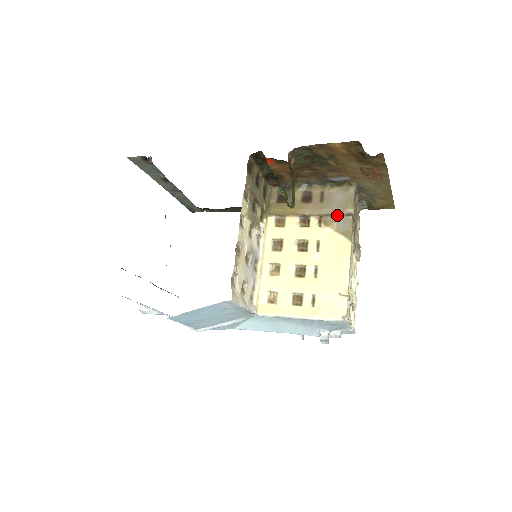
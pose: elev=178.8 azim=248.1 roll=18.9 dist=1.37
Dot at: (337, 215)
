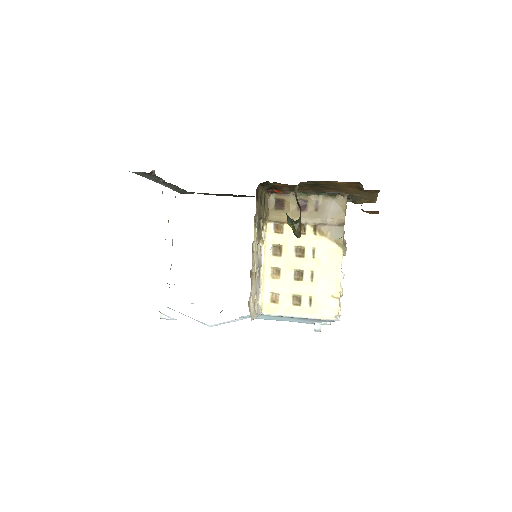
Dot at: (330, 225)
